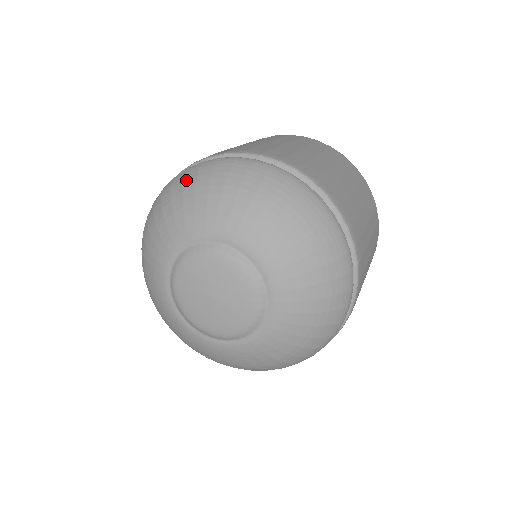
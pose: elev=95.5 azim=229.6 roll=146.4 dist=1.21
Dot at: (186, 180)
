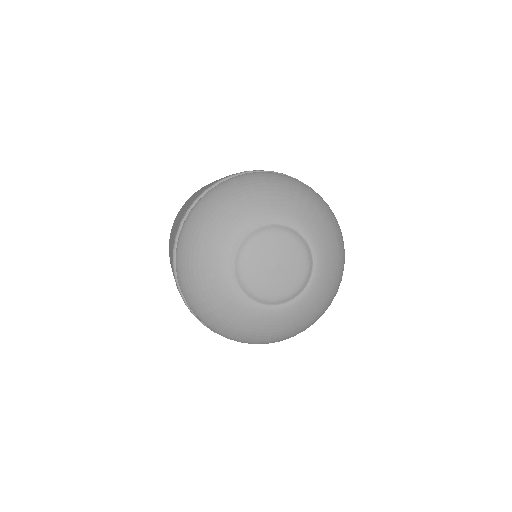
Dot at: (188, 238)
